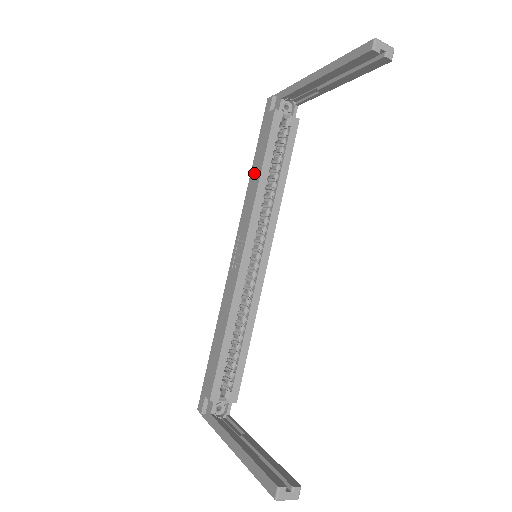
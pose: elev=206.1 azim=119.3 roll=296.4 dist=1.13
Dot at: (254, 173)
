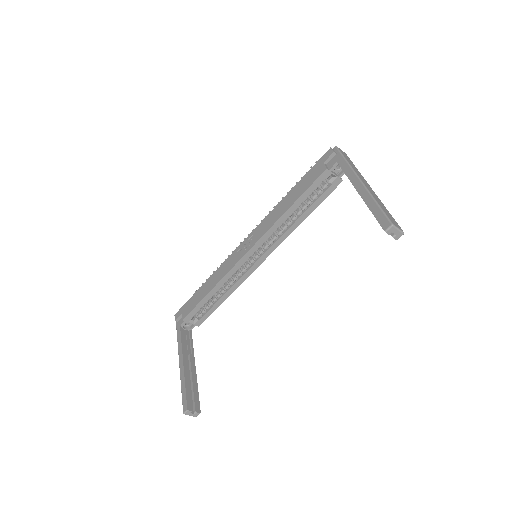
Dot at: (286, 200)
